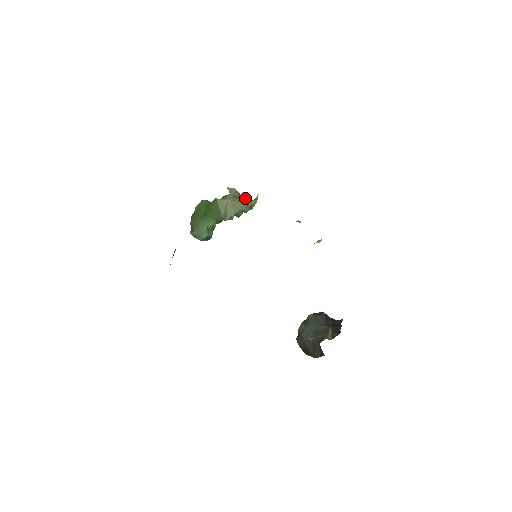
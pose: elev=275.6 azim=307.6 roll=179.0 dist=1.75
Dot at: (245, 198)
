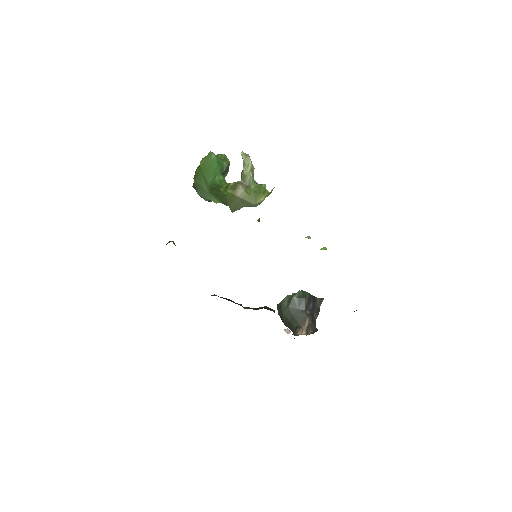
Dot at: (258, 193)
